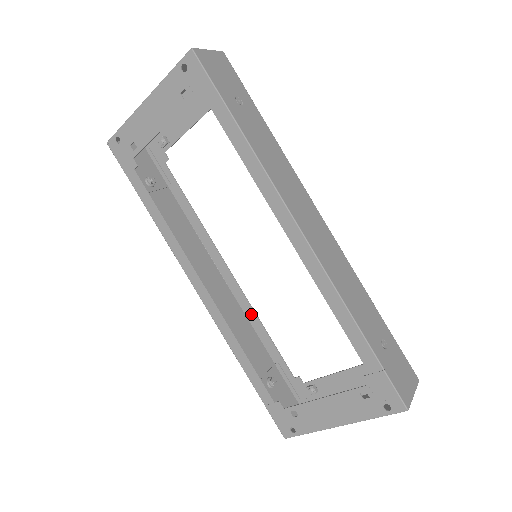
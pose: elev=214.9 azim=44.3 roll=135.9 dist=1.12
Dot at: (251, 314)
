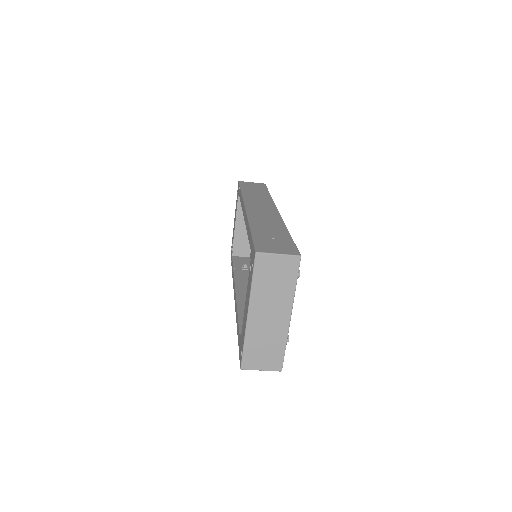
Dot at: occluded
